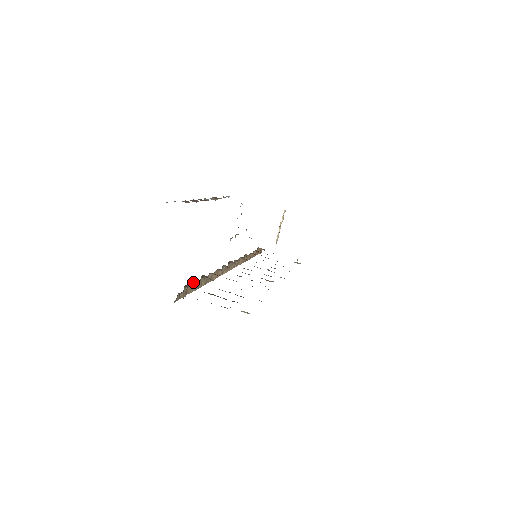
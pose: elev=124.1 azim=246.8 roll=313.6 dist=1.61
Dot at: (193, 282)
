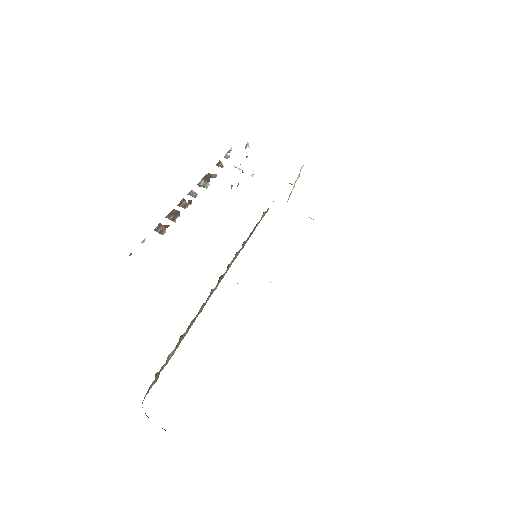
Dot at: occluded
